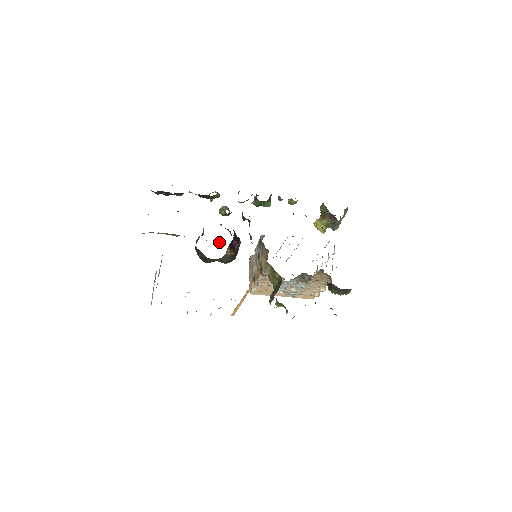
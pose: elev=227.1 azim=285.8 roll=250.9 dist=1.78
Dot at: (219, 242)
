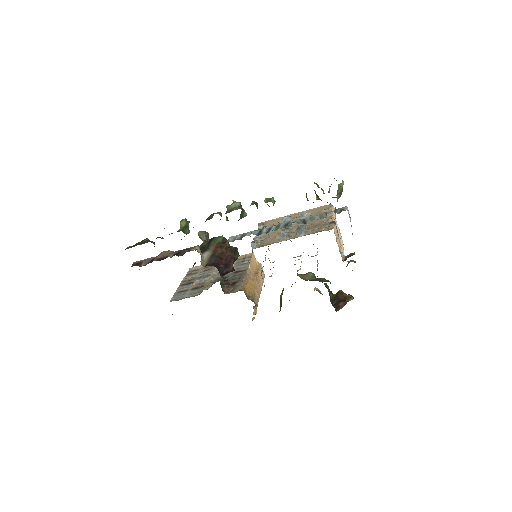
Dot at: occluded
